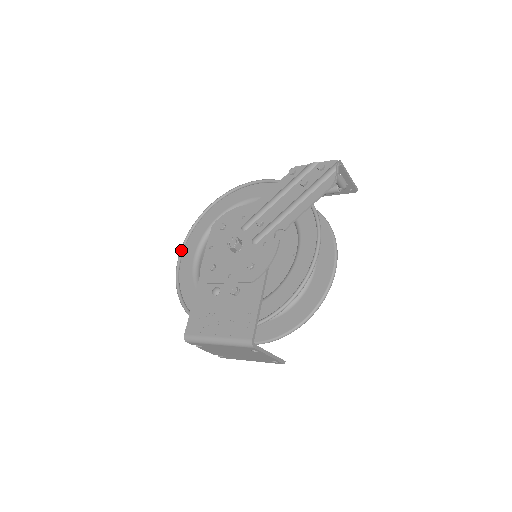
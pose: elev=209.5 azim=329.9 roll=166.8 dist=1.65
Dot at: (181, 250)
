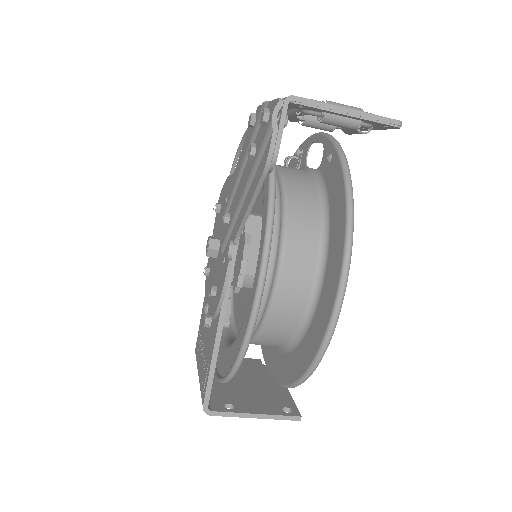
Dot at: occluded
